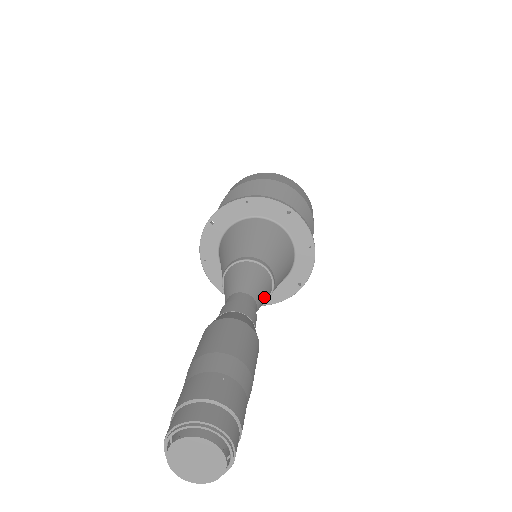
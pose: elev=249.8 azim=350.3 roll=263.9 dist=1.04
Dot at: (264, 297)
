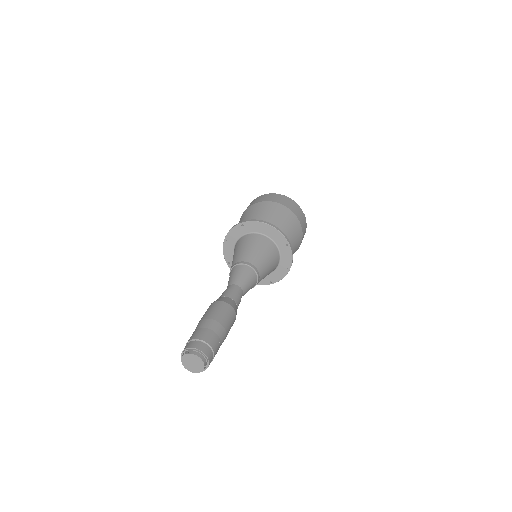
Dot at: (244, 277)
